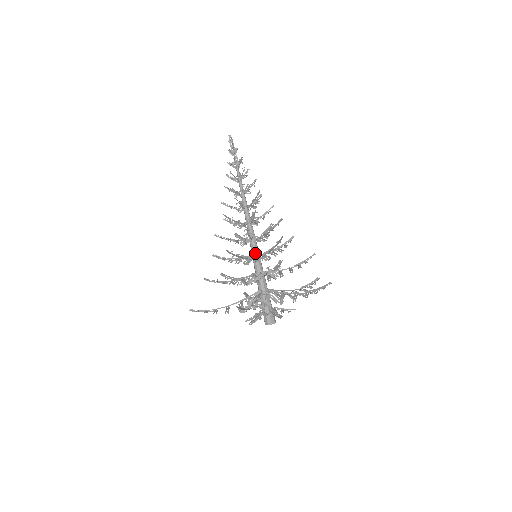
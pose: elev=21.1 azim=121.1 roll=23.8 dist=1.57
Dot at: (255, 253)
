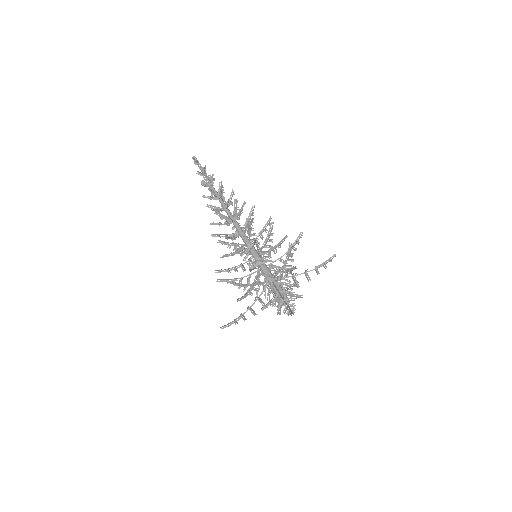
Dot at: (253, 256)
